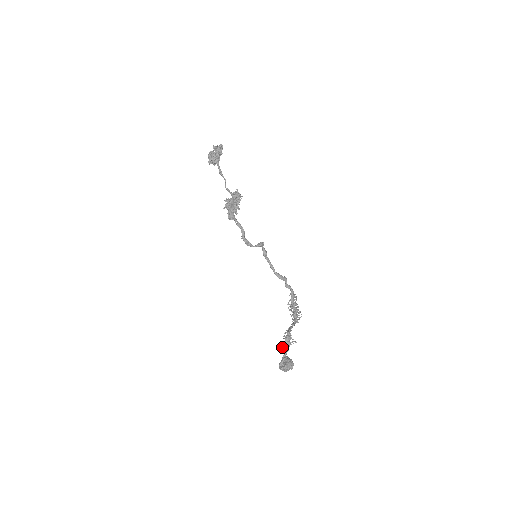
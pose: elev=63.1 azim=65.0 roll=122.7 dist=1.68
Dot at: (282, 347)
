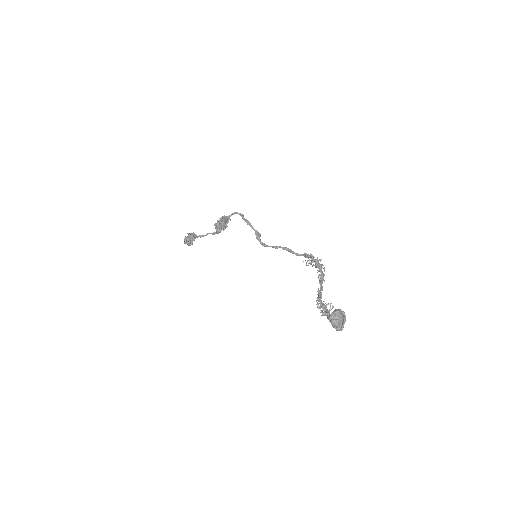
Dot at: occluded
